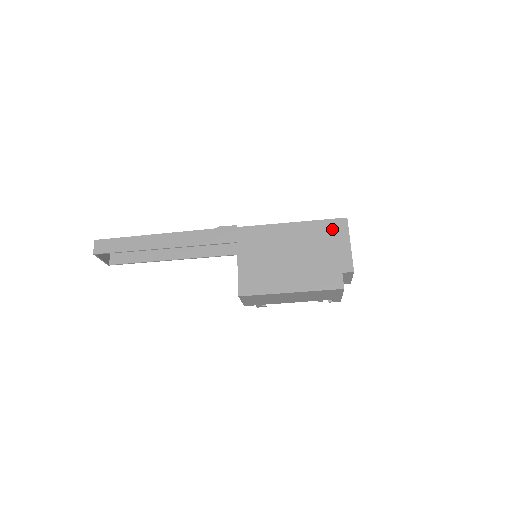
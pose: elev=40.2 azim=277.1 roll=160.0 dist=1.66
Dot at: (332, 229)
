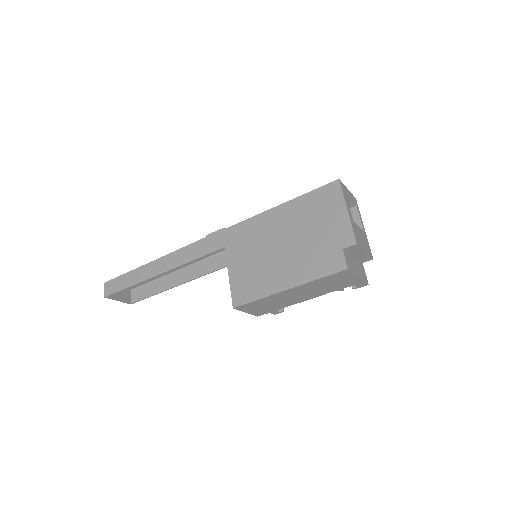
Dot at: (323, 199)
